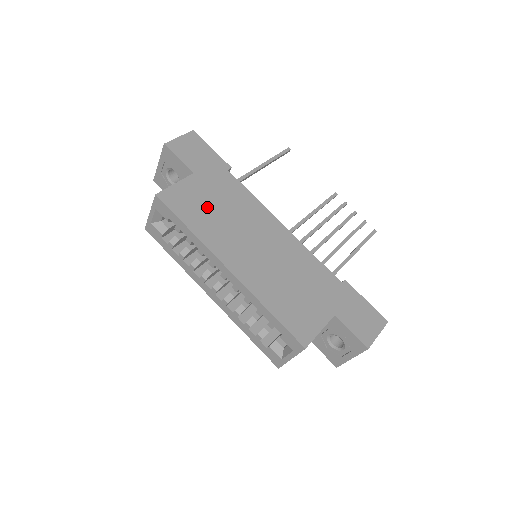
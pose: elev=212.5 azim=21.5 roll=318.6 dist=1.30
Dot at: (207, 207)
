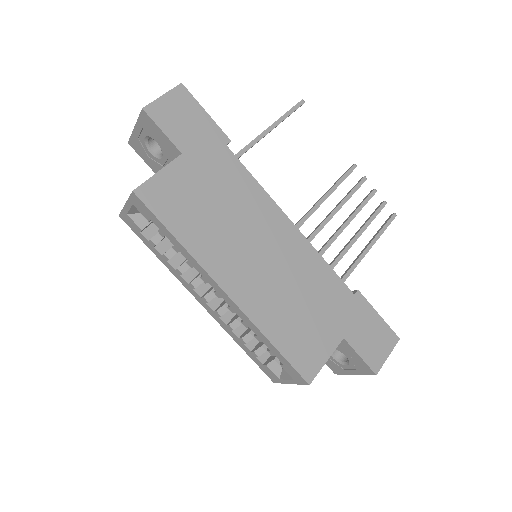
Dot at: (199, 205)
